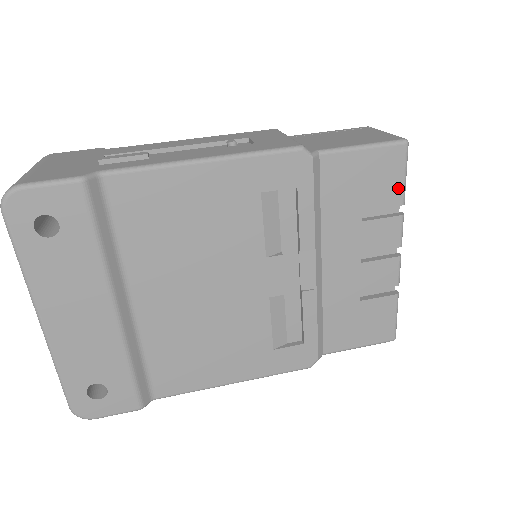
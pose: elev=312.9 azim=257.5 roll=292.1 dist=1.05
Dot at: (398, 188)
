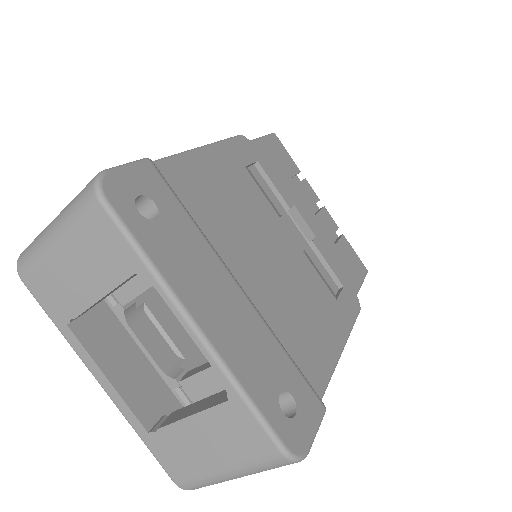
Dot at: (292, 161)
